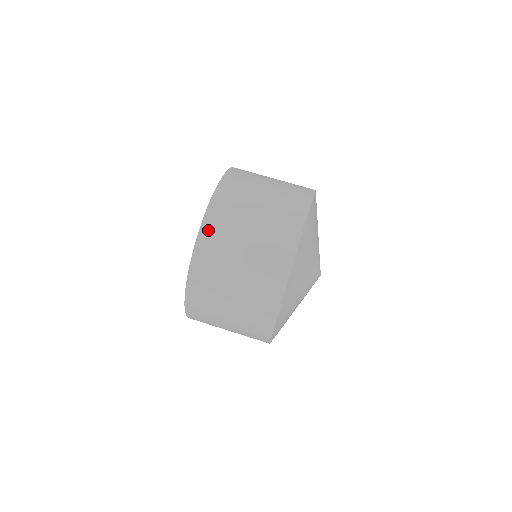
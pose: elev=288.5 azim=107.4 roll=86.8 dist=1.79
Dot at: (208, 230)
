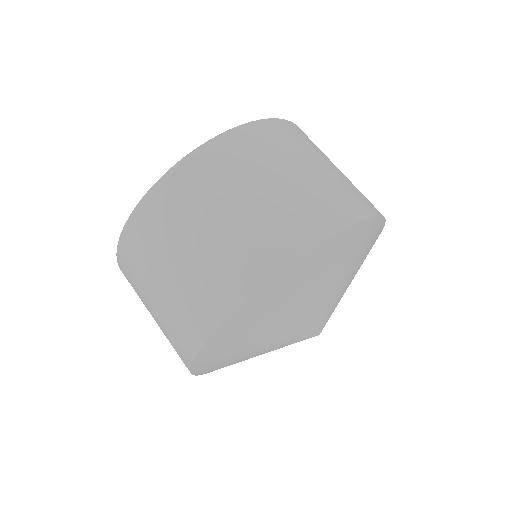
Dot at: (133, 230)
